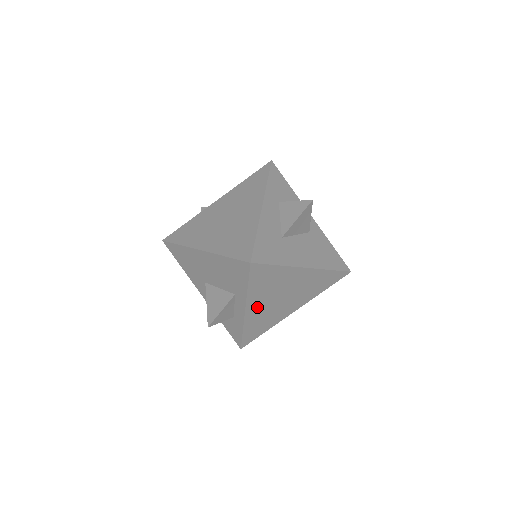
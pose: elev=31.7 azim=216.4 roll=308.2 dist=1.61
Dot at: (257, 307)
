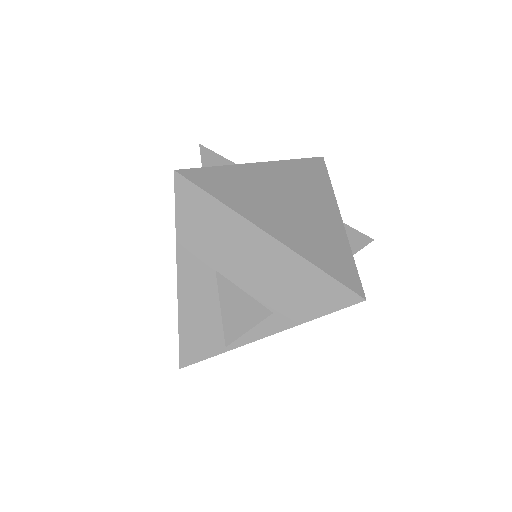
Dot at: occluded
